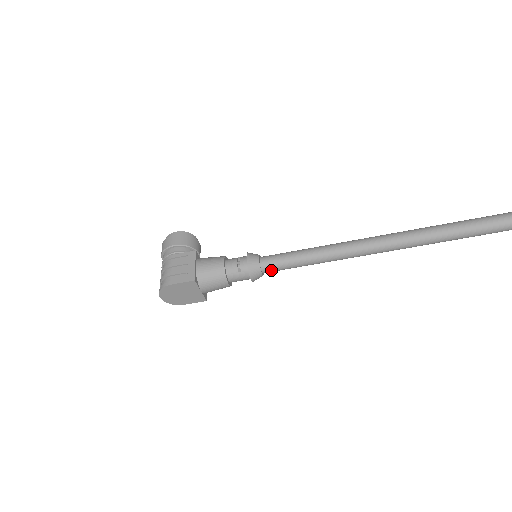
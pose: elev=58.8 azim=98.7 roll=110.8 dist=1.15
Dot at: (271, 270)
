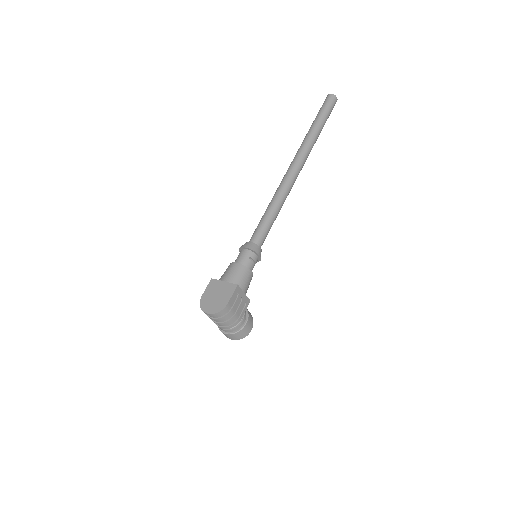
Dot at: (254, 237)
